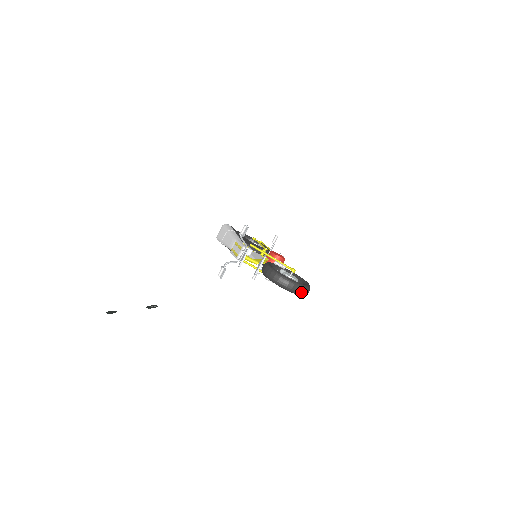
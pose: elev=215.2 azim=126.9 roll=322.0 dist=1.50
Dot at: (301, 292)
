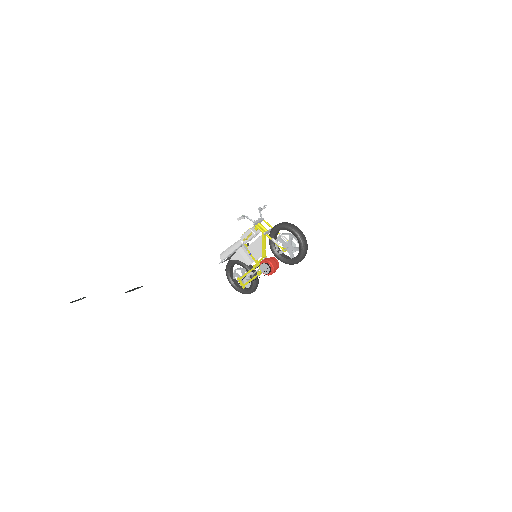
Dot at: (303, 238)
